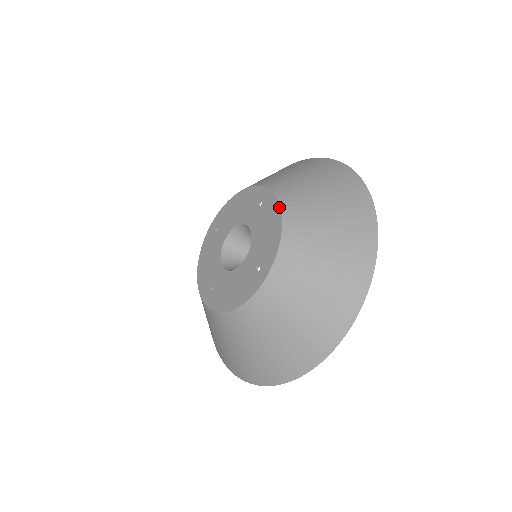
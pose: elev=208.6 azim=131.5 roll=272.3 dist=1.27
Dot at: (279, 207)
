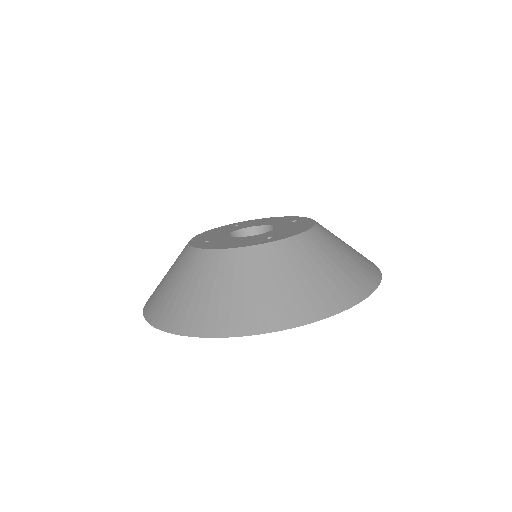
Dot at: (314, 222)
